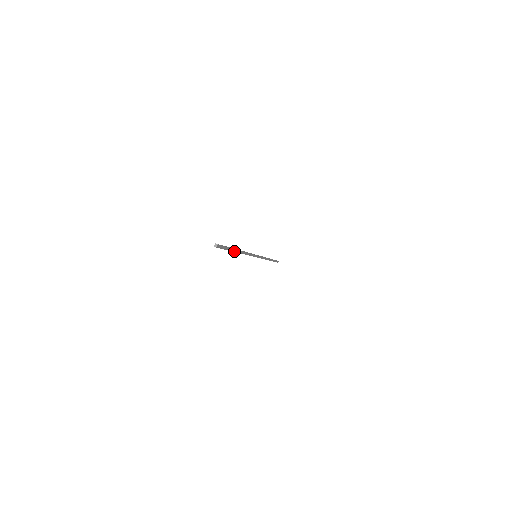
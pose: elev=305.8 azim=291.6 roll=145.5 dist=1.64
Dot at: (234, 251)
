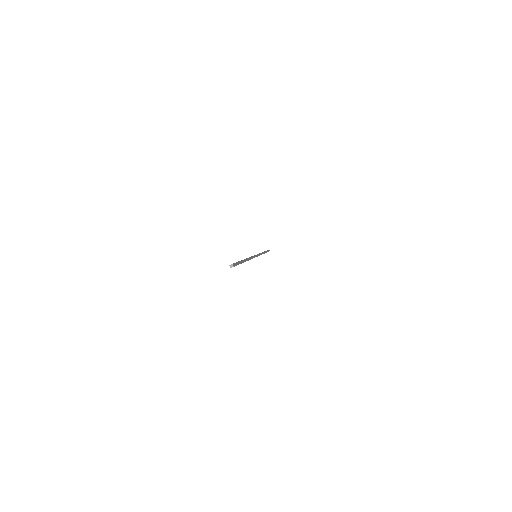
Dot at: occluded
